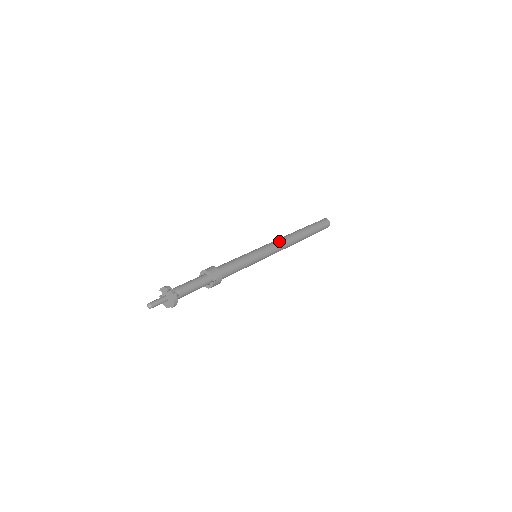
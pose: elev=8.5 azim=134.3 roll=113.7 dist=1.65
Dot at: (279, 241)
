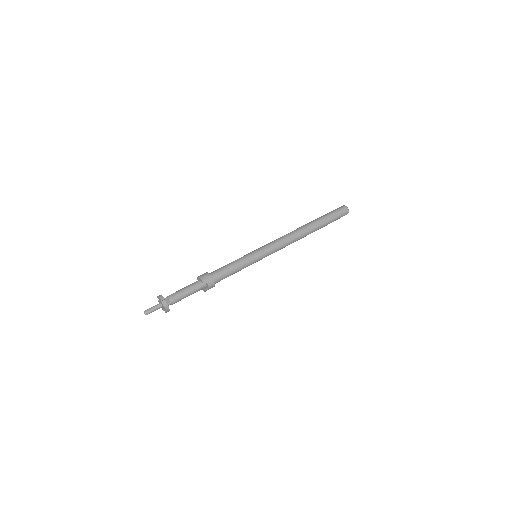
Dot at: (283, 240)
